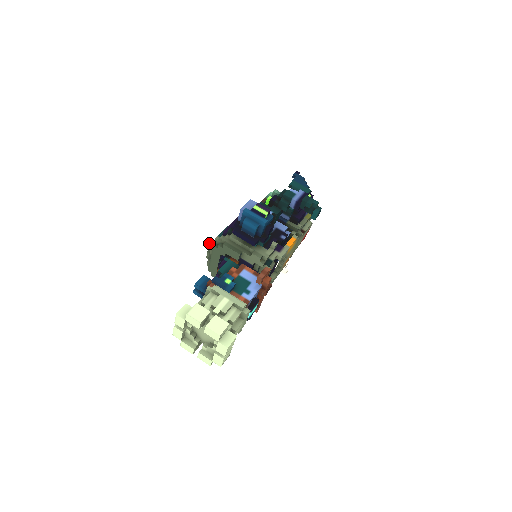
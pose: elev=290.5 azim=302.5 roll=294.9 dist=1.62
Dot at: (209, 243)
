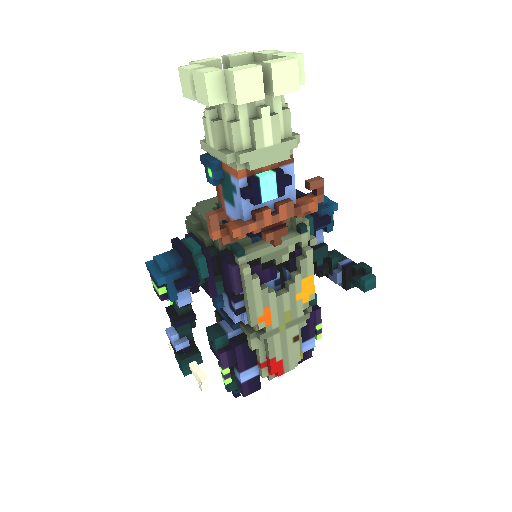
Dot at: occluded
